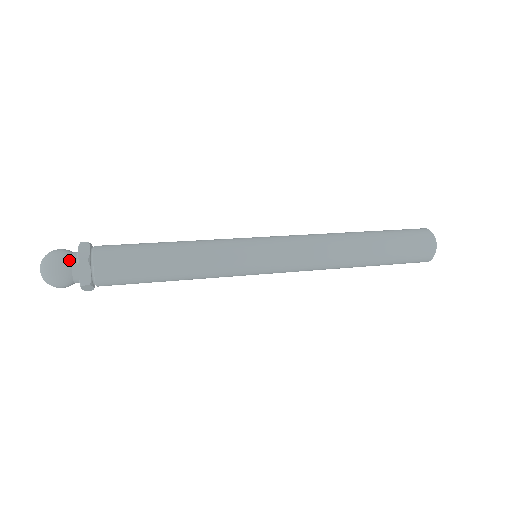
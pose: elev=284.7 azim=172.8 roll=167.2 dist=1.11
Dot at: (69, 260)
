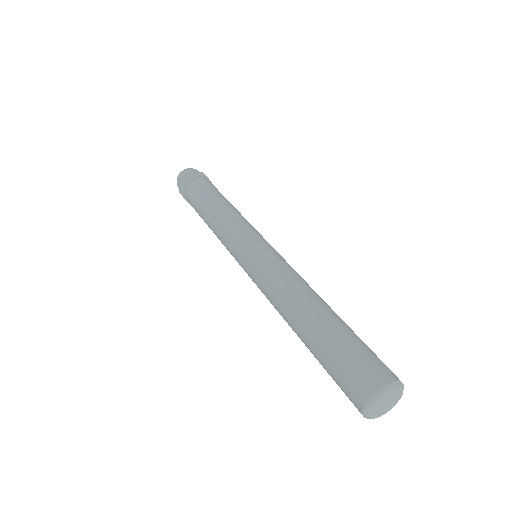
Dot at: occluded
